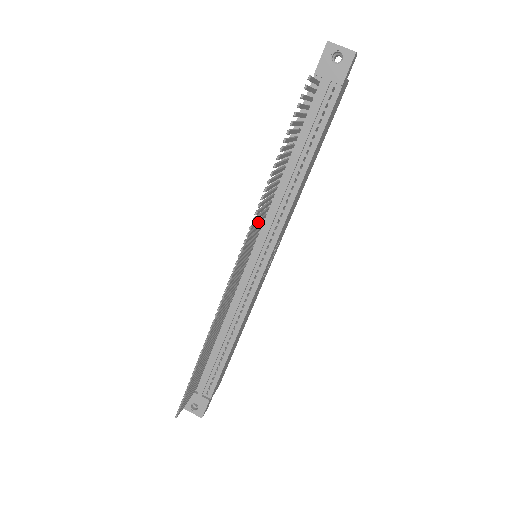
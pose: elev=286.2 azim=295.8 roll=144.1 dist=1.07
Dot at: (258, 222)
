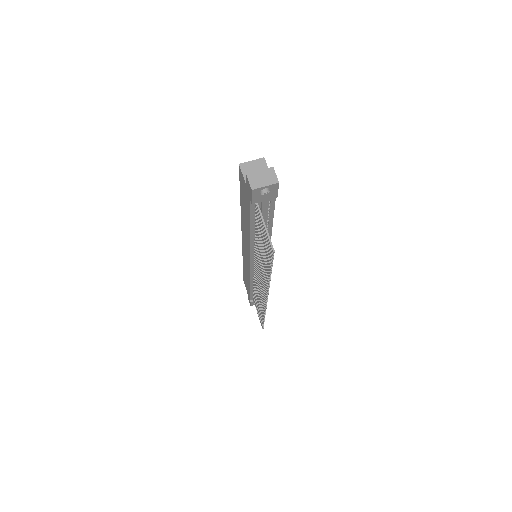
Dot at: occluded
